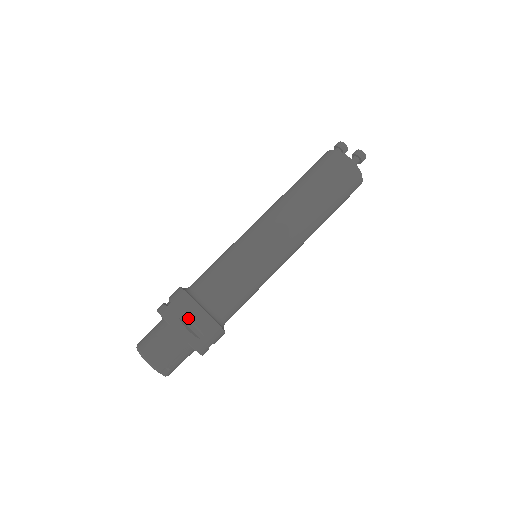
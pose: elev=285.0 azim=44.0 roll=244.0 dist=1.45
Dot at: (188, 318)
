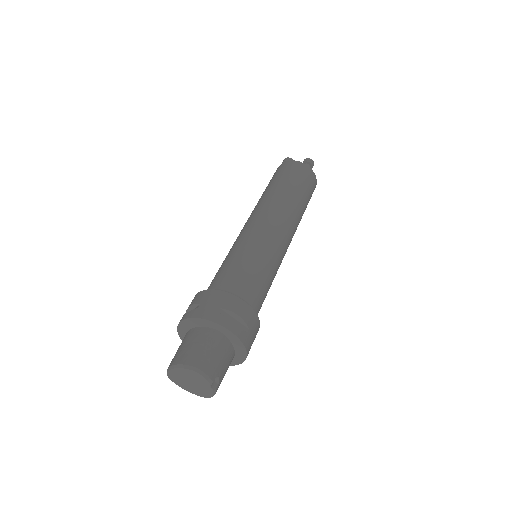
Dot at: (228, 310)
